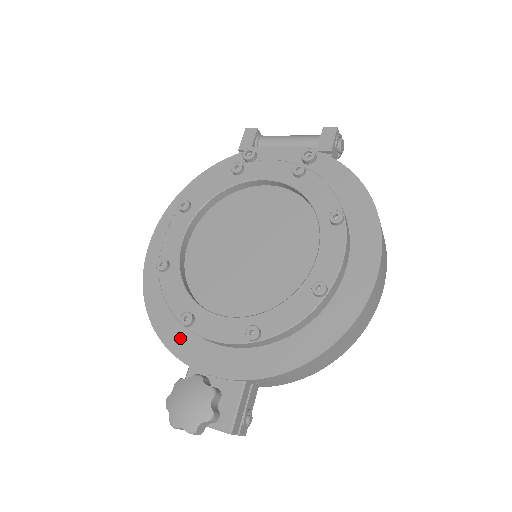
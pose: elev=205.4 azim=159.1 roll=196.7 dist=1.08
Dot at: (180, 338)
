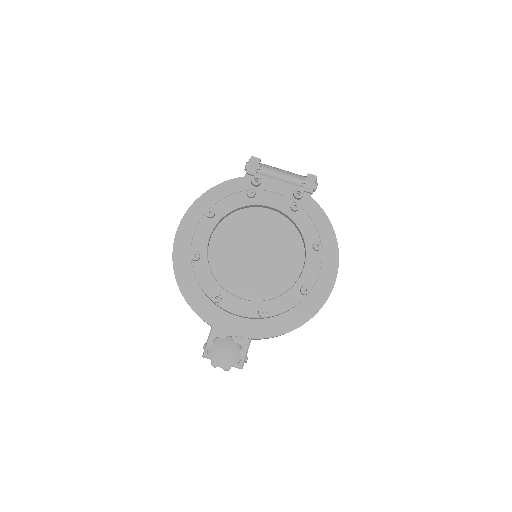
Dot at: (206, 308)
